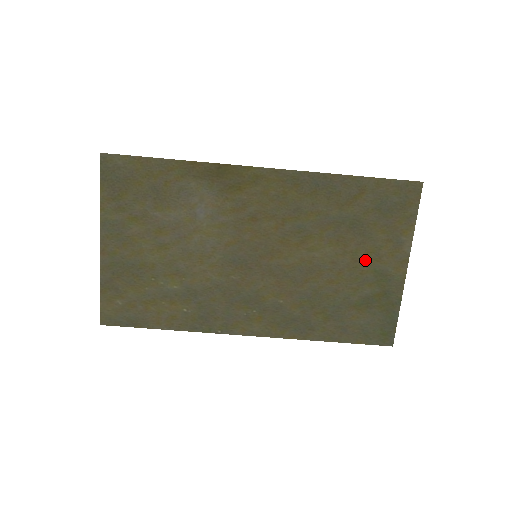
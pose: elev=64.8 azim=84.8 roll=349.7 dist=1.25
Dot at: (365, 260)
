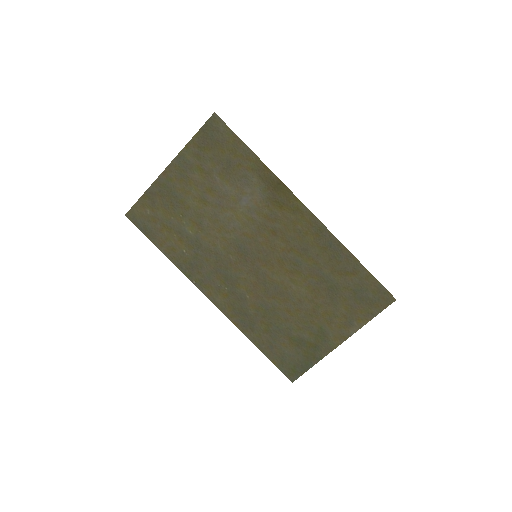
Dot at: (320, 316)
